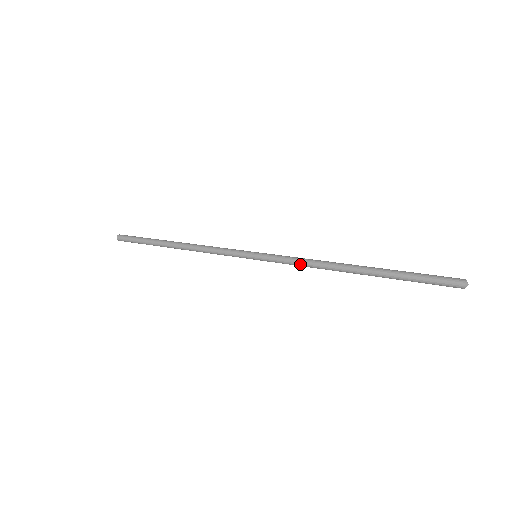
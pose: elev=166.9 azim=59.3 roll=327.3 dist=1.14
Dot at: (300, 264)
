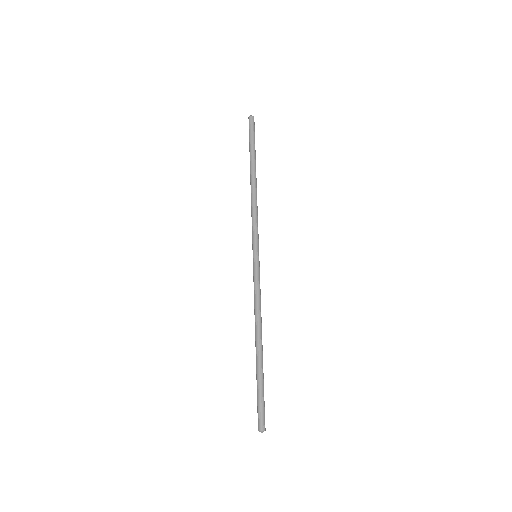
Dot at: (254, 298)
